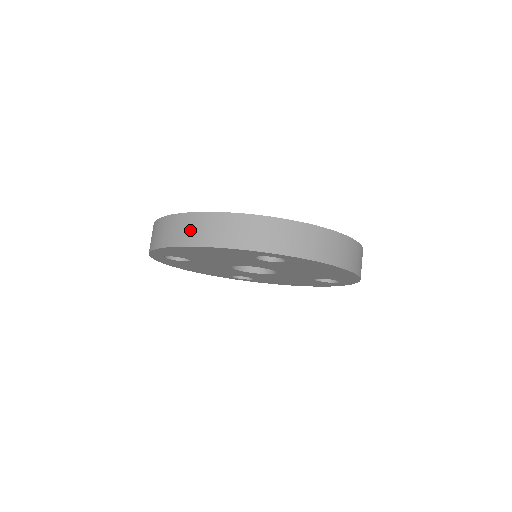
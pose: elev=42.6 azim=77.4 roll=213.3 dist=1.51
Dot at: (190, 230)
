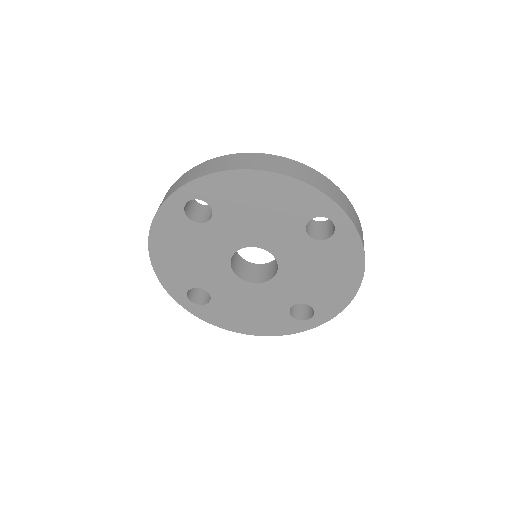
Dot at: (273, 163)
